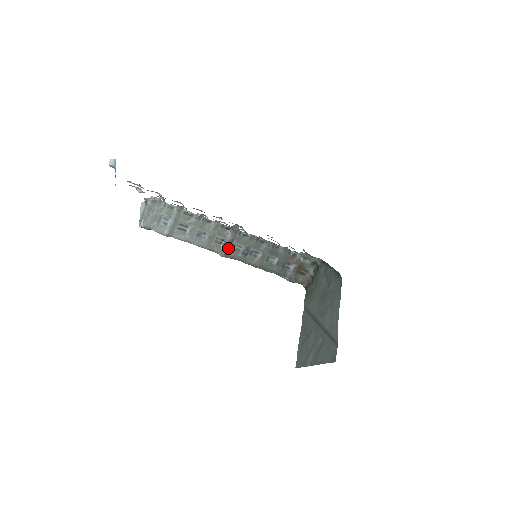
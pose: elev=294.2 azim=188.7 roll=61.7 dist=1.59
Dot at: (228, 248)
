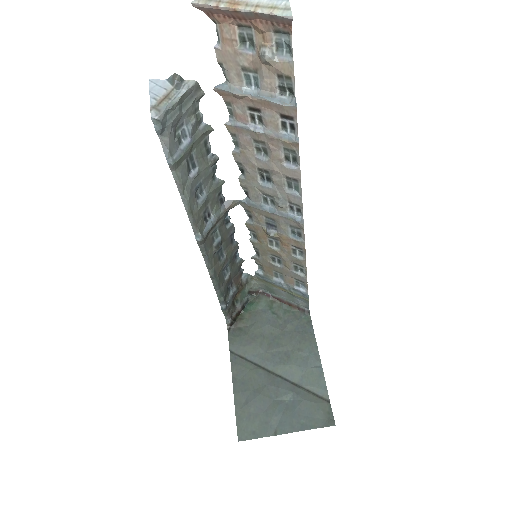
Dot at: (209, 230)
